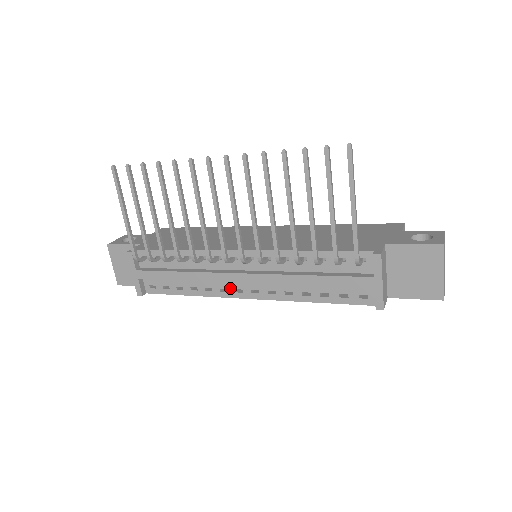
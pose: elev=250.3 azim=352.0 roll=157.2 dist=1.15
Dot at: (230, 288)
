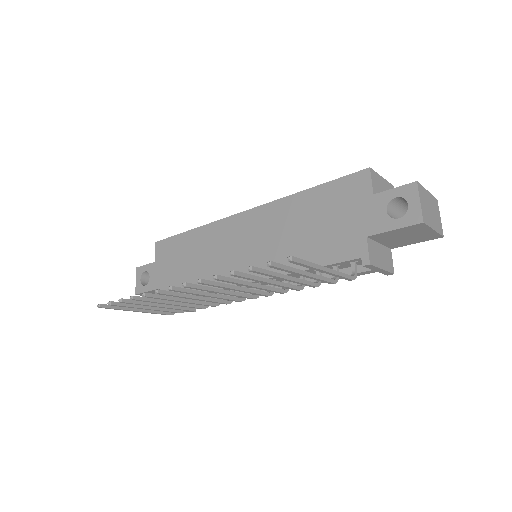
Dot at: occluded
